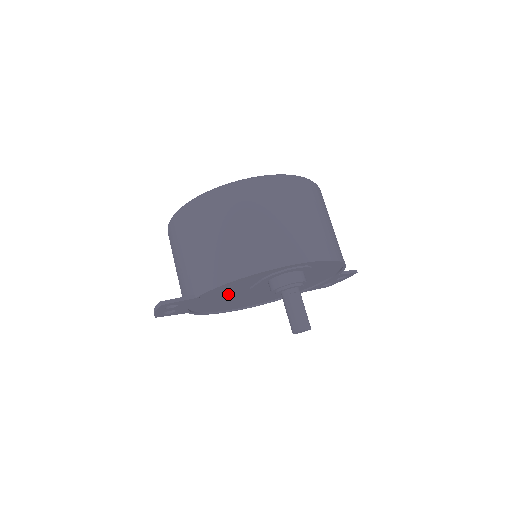
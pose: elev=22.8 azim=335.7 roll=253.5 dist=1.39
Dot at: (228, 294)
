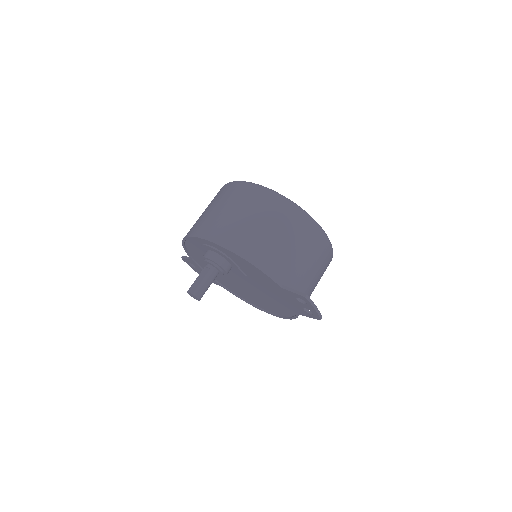
Dot at: occluded
